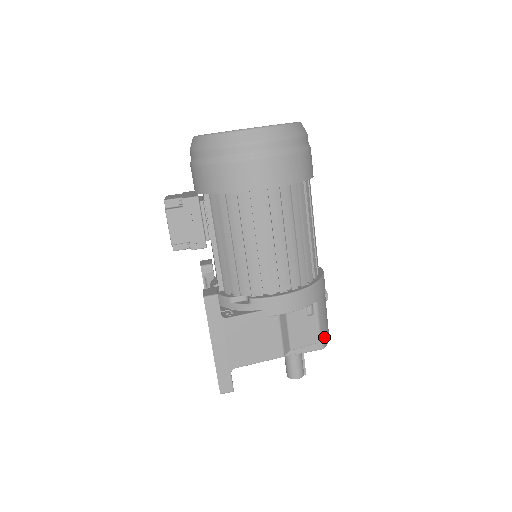
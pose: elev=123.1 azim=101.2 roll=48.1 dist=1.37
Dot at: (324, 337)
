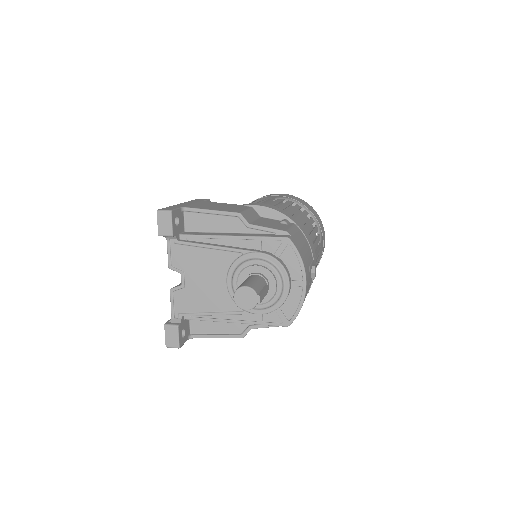
Dot at: (293, 239)
